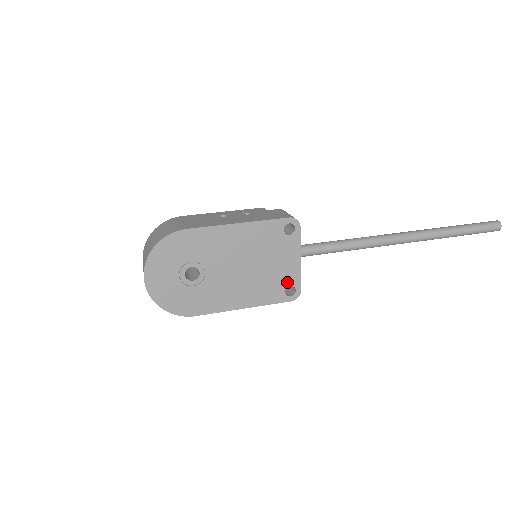
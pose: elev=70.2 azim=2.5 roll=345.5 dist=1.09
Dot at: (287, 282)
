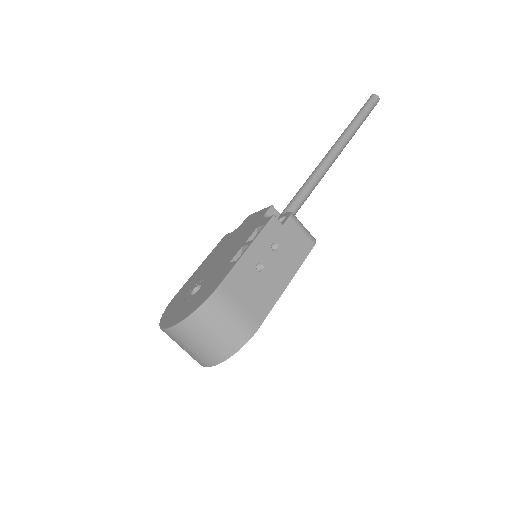
Dot at: occluded
